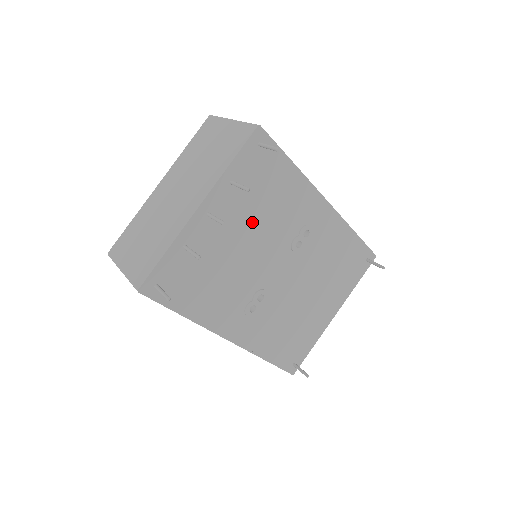
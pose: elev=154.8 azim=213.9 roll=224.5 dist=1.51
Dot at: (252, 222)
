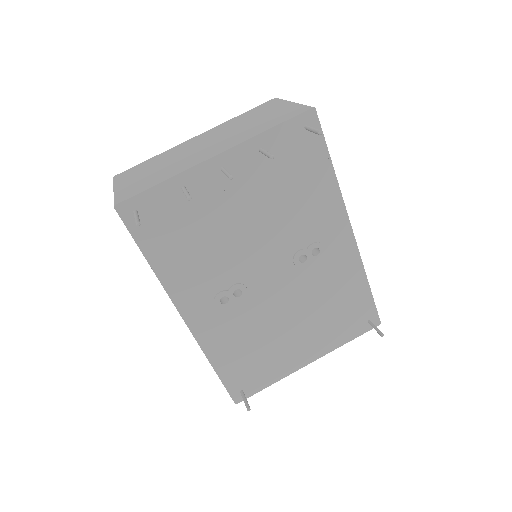
Dot at: (264, 205)
